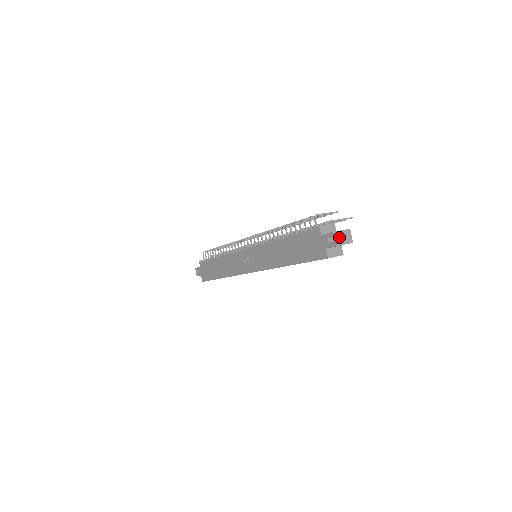
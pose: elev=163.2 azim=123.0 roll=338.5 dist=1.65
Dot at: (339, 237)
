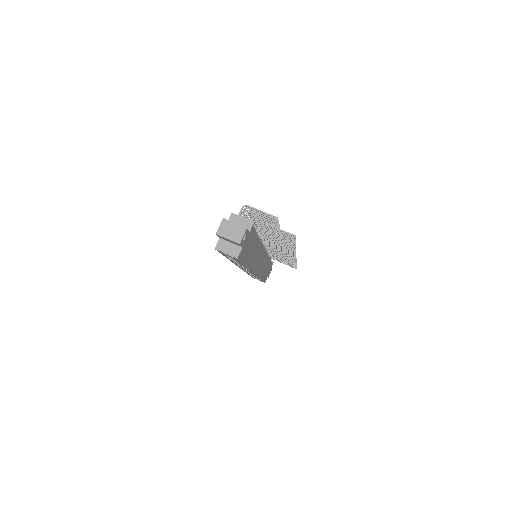
Dot at: (225, 227)
